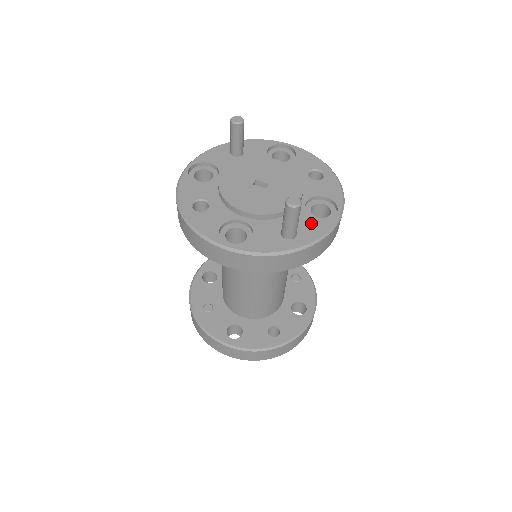
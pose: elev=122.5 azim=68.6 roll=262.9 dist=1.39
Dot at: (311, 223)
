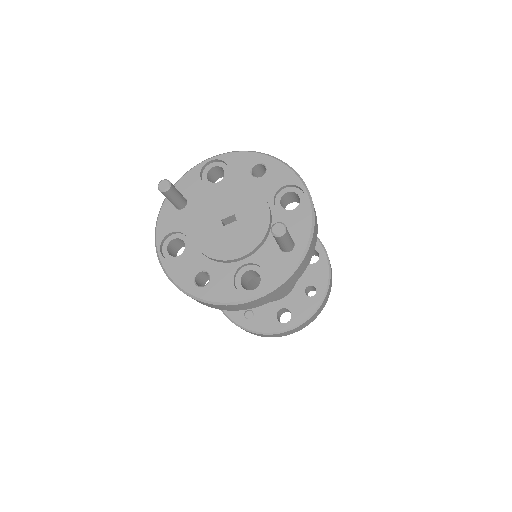
Dot at: (294, 221)
